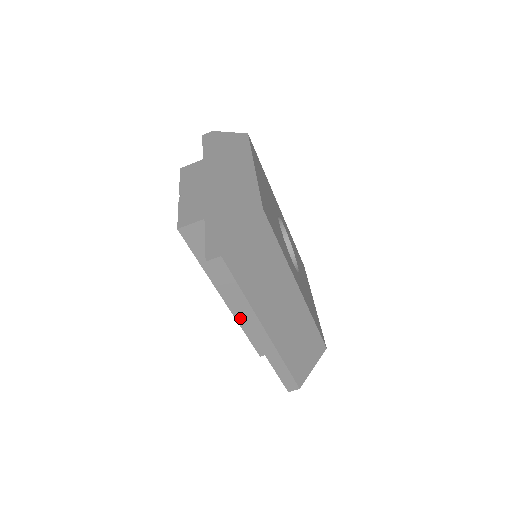
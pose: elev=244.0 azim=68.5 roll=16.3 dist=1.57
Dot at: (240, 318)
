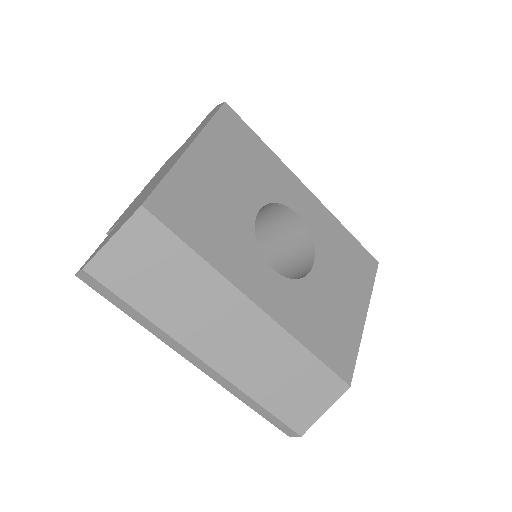
Dot at: occluded
